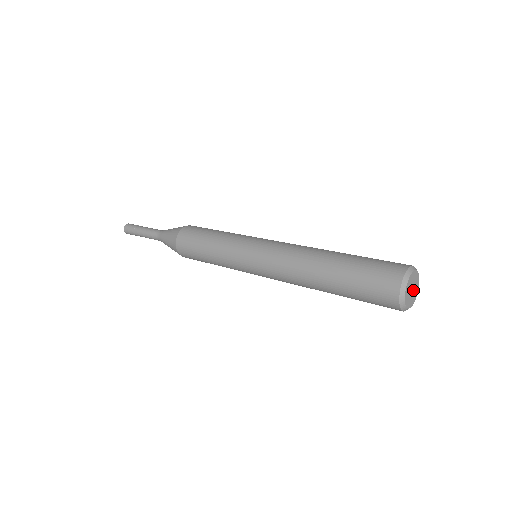
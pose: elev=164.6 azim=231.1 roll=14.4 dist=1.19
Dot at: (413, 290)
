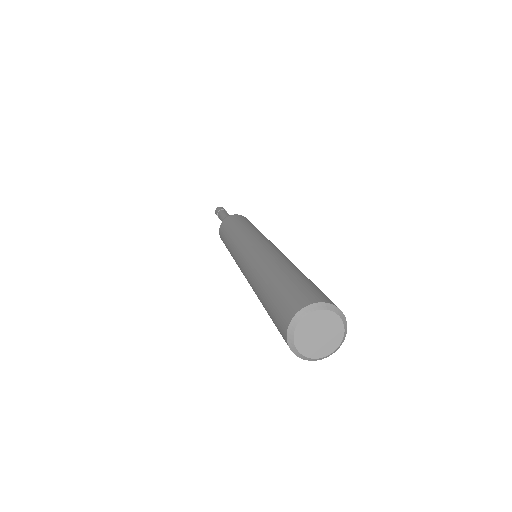
Dot at: (321, 339)
